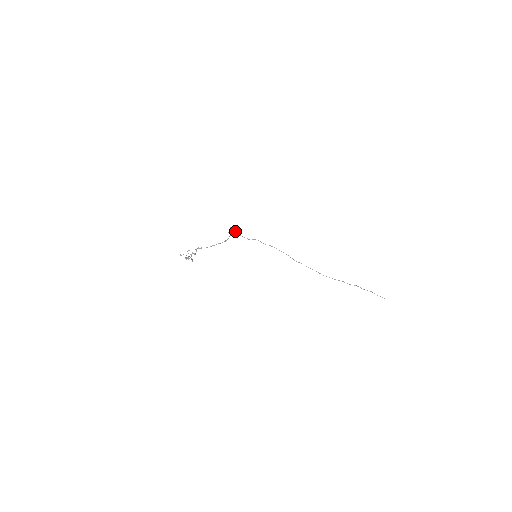
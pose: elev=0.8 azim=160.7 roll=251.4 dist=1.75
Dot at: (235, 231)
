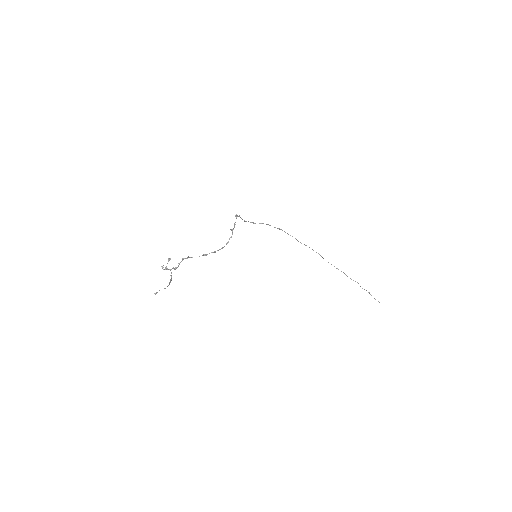
Dot at: (240, 217)
